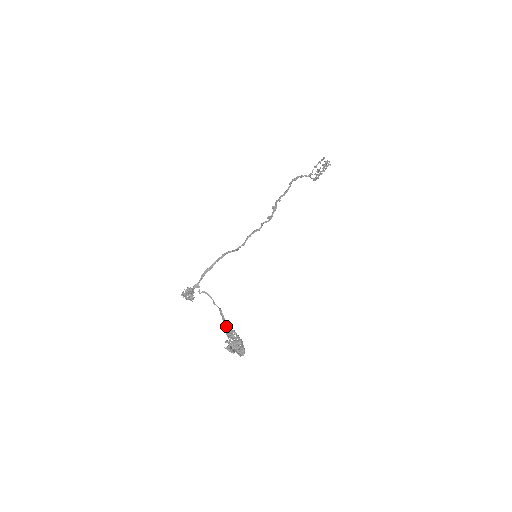
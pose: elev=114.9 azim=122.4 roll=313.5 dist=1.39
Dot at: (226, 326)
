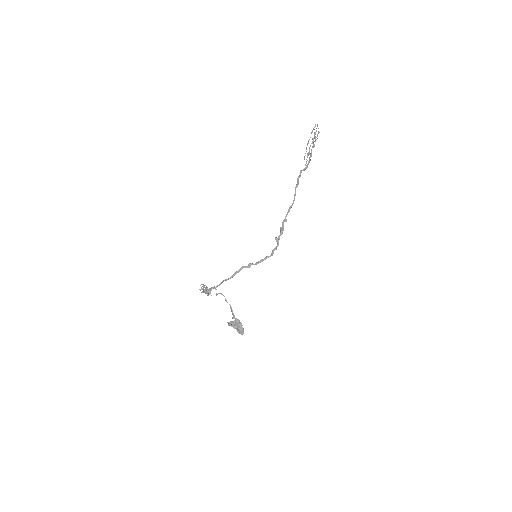
Dot at: (235, 319)
